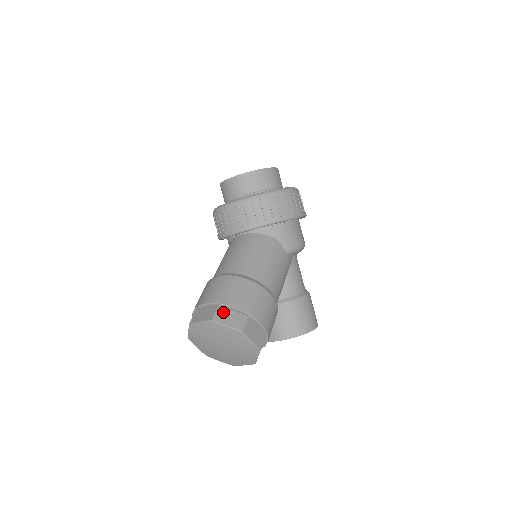
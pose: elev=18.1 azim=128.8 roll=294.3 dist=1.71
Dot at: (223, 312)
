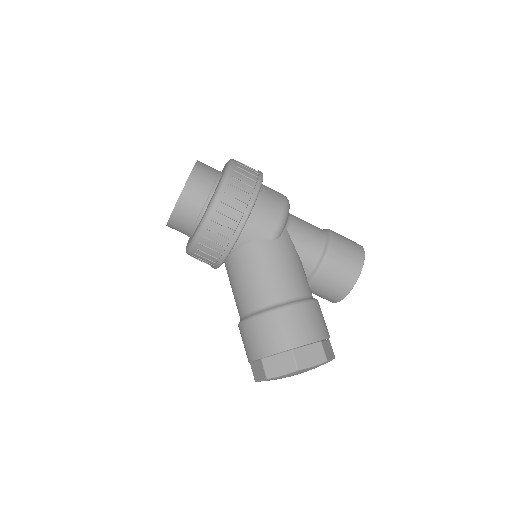
Dot at: (269, 364)
